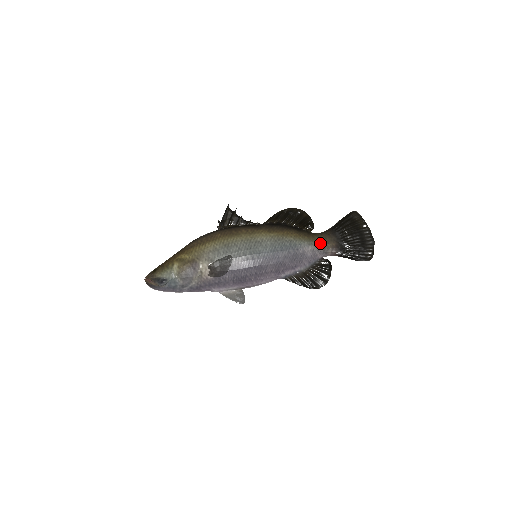
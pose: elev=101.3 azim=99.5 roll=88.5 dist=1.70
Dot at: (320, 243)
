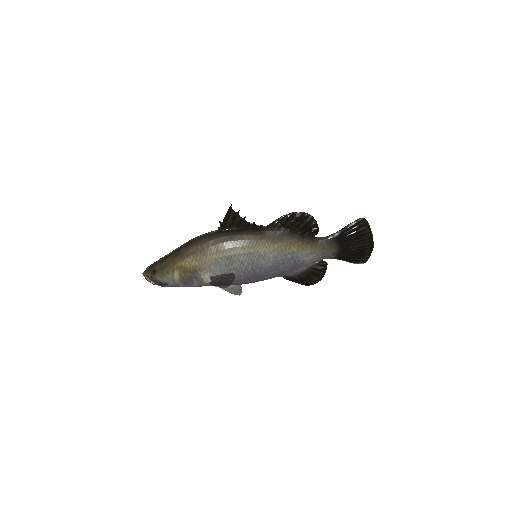
Dot at: (321, 251)
